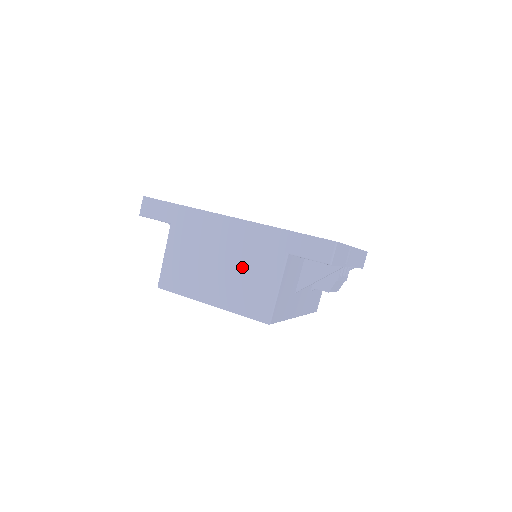
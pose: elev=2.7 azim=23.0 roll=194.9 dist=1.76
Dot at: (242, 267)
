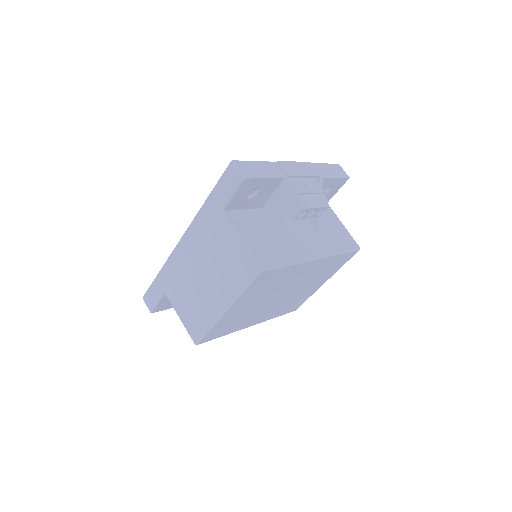
Dot at: (213, 259)
